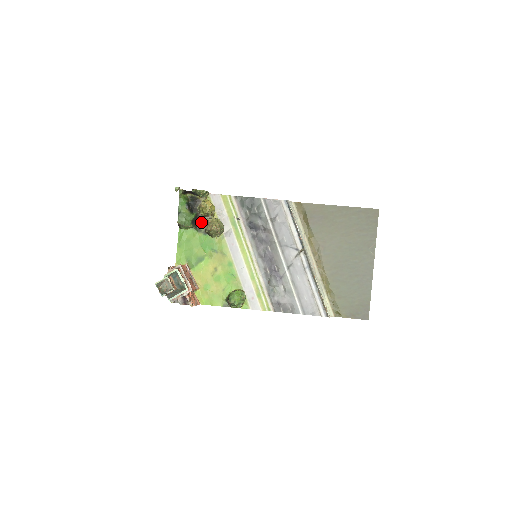
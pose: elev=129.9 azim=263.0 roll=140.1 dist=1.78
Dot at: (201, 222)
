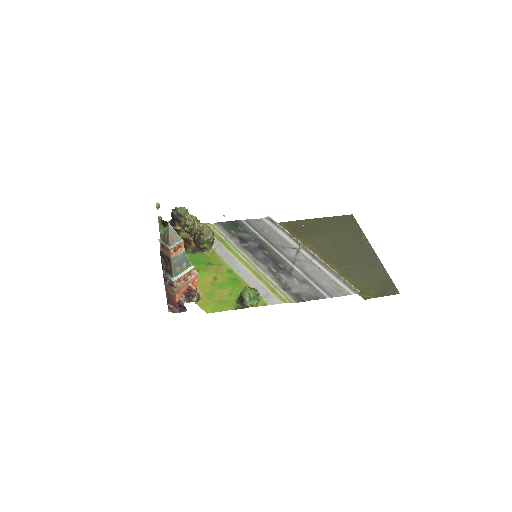
Dot at: (186, 245)
